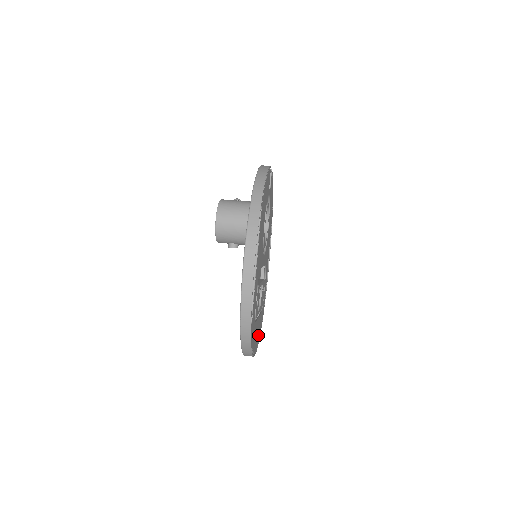
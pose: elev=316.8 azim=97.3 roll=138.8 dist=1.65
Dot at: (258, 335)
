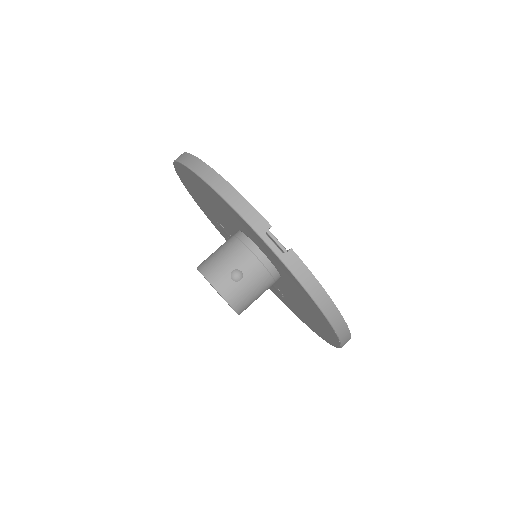
Dot at: occluded
